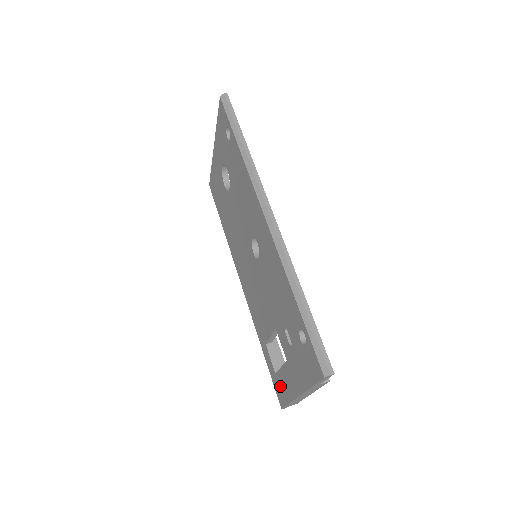
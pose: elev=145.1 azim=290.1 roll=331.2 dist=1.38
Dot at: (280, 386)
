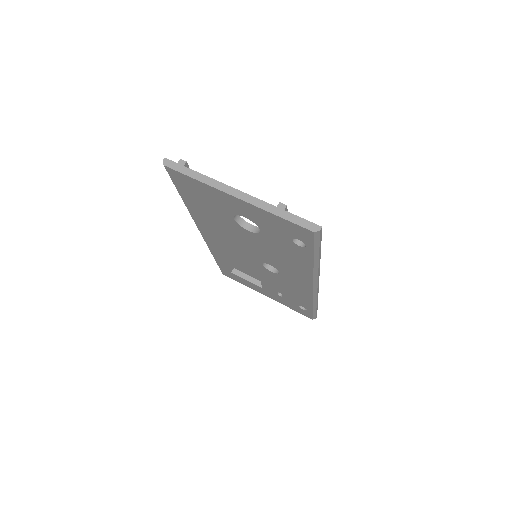
Dot at: (234, 277)
